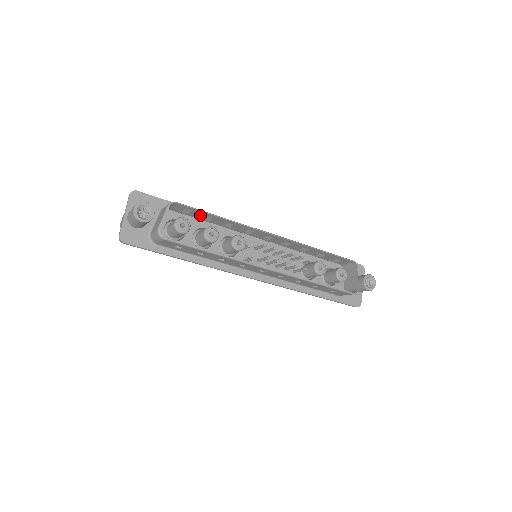
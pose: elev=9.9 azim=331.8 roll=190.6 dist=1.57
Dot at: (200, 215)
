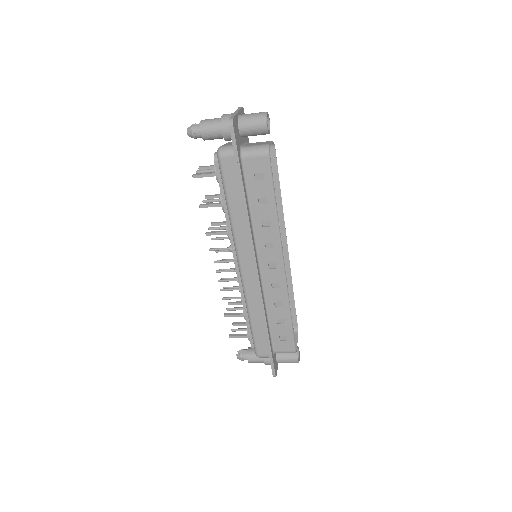
Dot at: occluded
